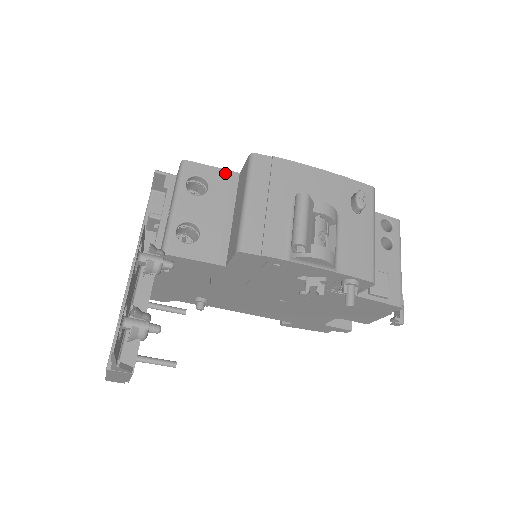
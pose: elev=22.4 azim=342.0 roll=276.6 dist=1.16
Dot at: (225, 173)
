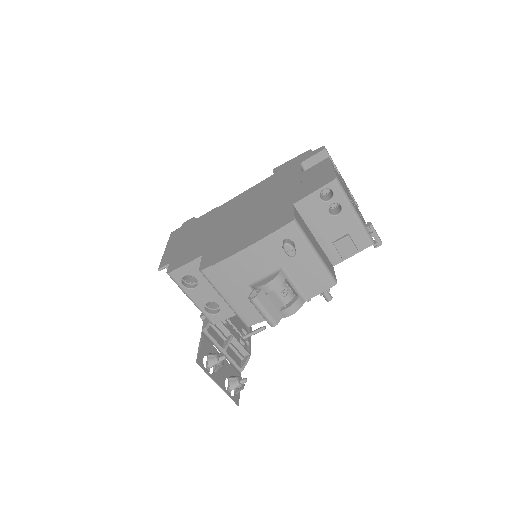
Dot at: (195, 263)
